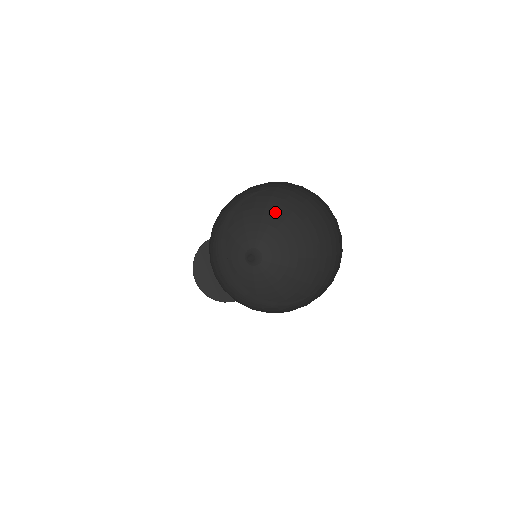
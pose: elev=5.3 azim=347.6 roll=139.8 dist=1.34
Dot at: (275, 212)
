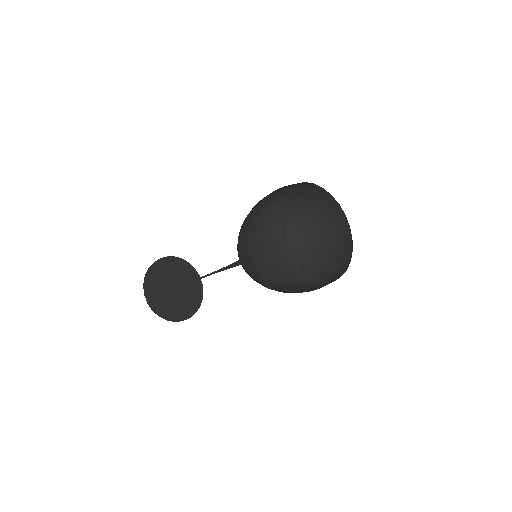
Dot at: occluded
